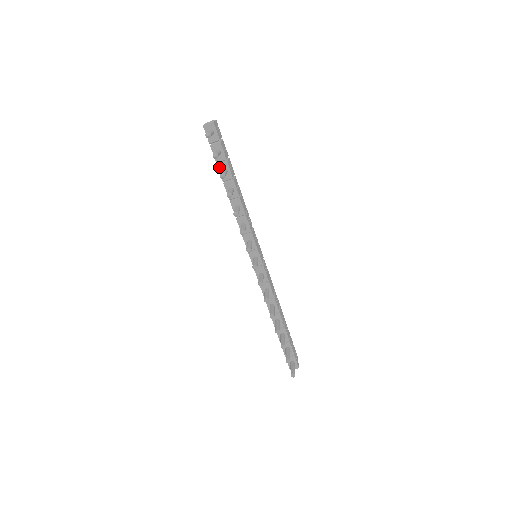
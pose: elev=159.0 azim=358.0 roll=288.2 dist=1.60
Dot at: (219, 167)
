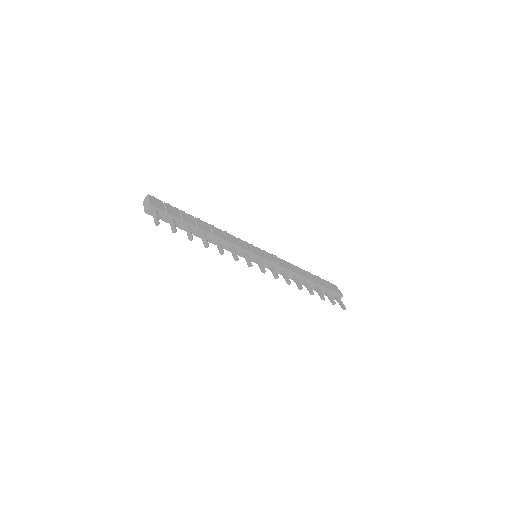
Dot at: (181, 228)
